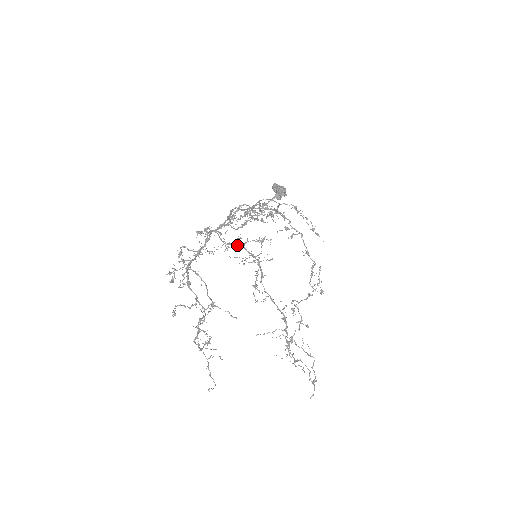
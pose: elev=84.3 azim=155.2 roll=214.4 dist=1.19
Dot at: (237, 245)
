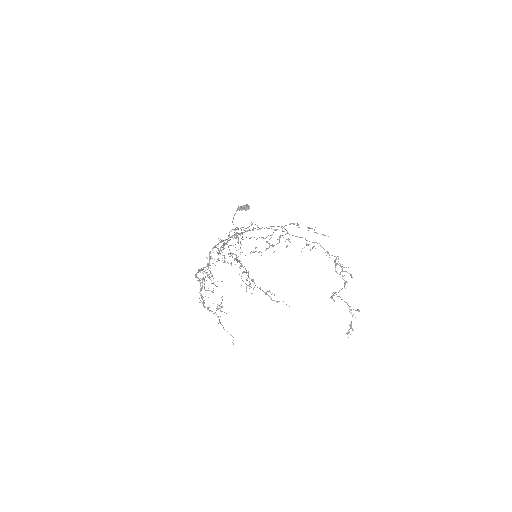
Dot at: (223, 246)
